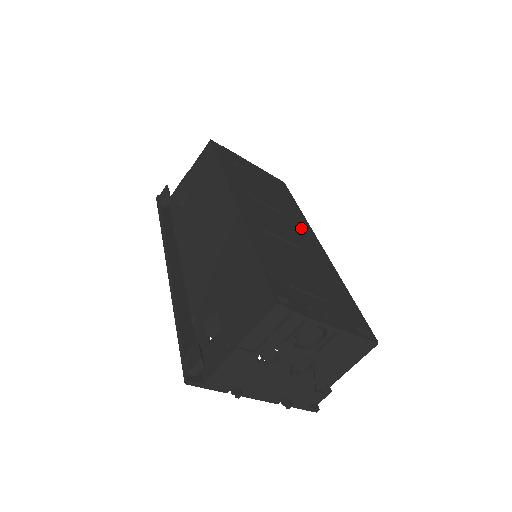
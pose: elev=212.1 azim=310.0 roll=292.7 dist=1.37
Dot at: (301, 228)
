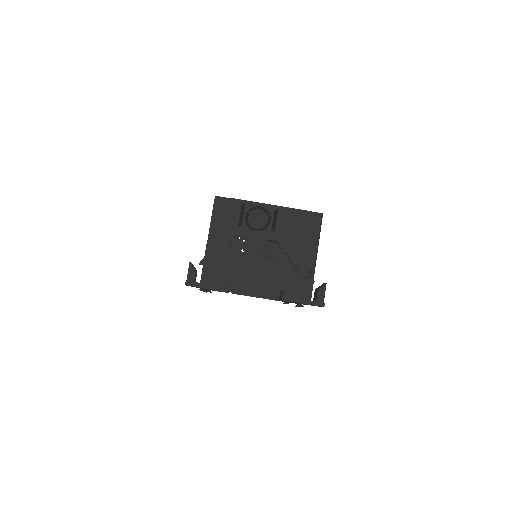
Dot at: occluded
